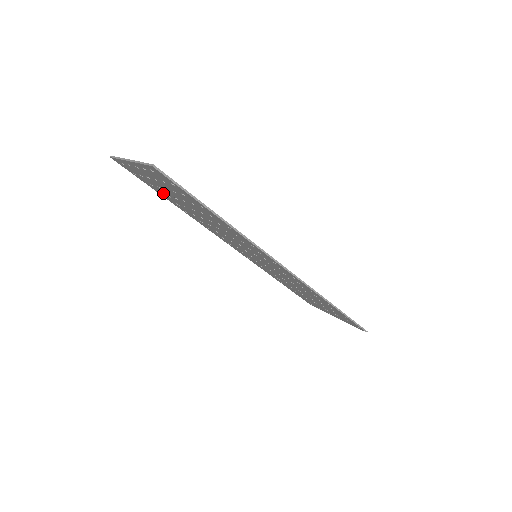
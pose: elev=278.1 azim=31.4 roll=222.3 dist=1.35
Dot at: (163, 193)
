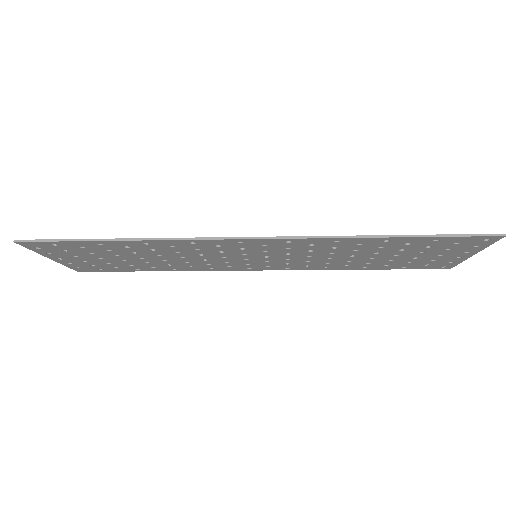
Dot at: (130, 267)
